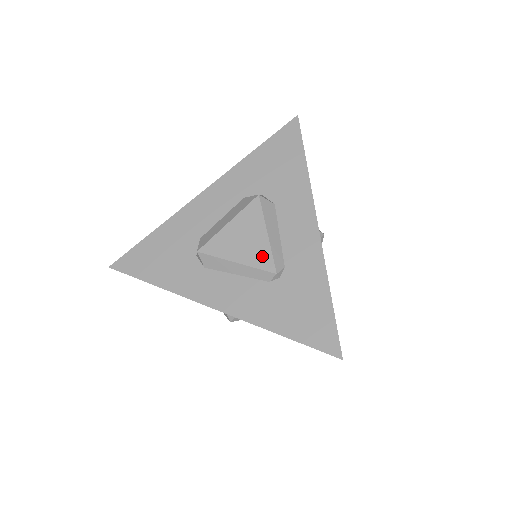
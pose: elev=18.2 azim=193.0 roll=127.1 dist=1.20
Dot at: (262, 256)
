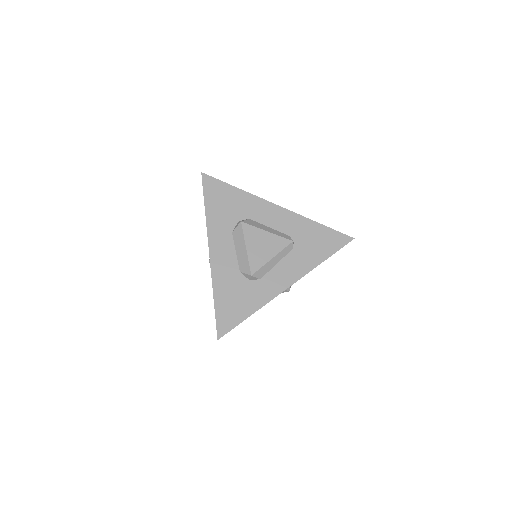
Dot at: (278, 242)
